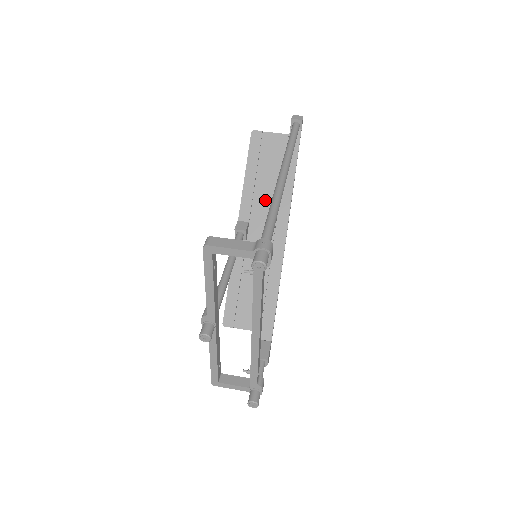
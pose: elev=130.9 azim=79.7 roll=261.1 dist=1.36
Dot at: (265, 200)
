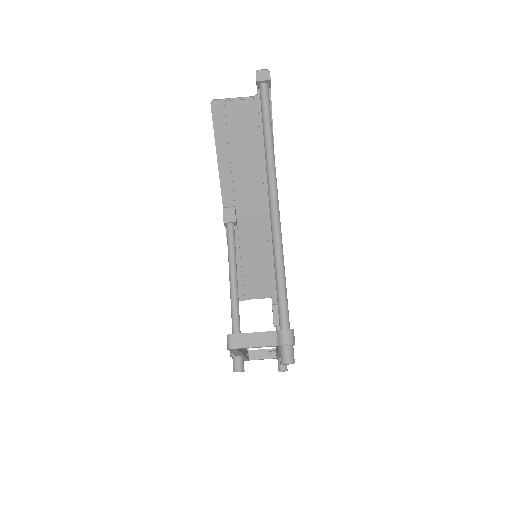
Dot at: (247, 180)
